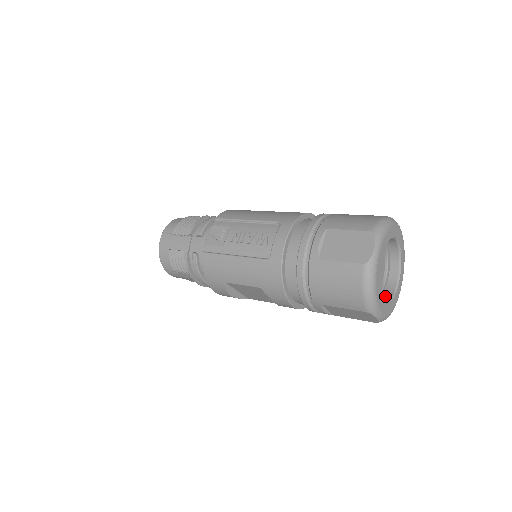
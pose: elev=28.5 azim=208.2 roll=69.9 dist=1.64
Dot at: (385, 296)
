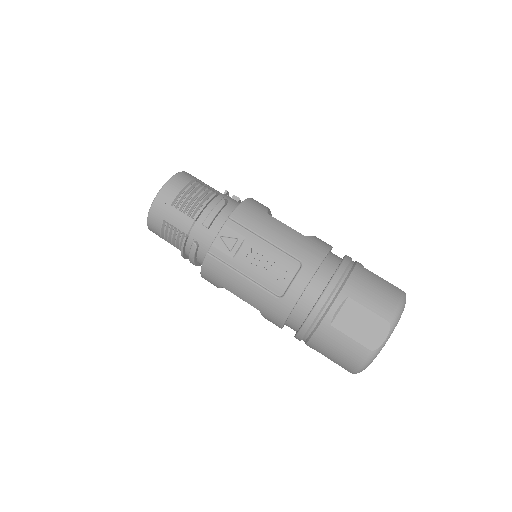
Dot at: occluded
